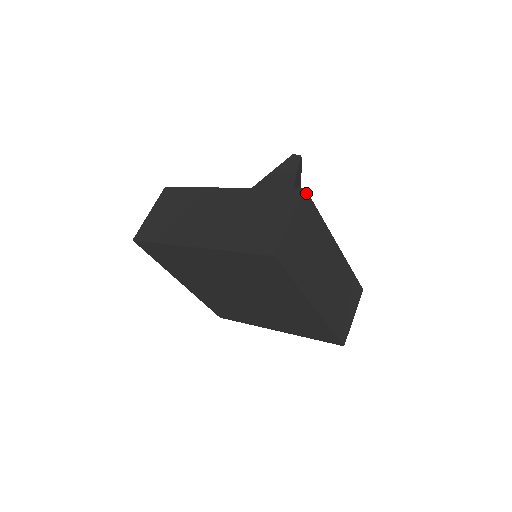
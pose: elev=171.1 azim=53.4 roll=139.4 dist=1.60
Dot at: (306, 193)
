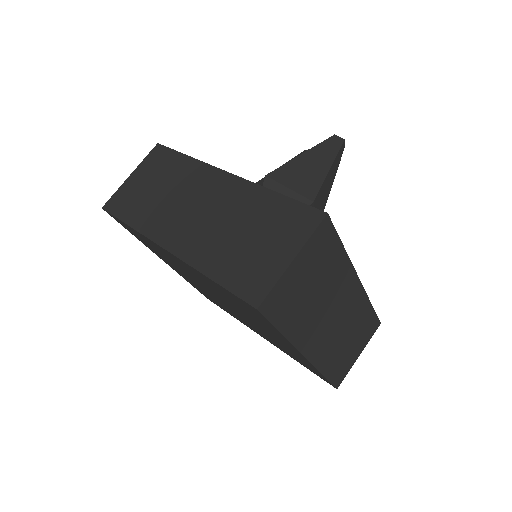
Dot at: (328, 220)
